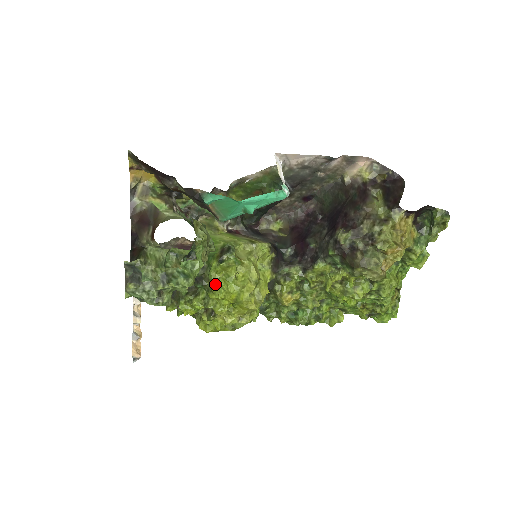
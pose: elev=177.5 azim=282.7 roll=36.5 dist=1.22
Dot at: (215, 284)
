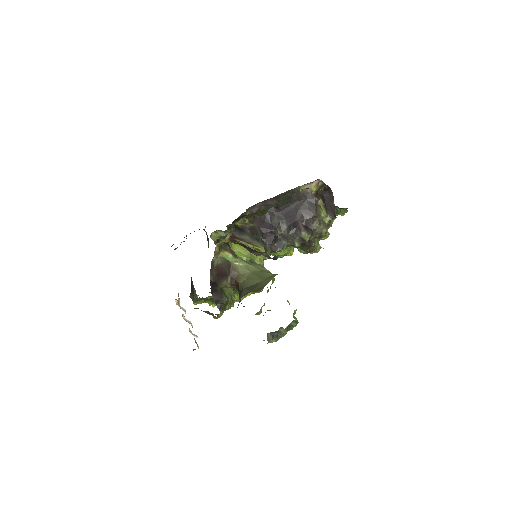
Dot at: occluded
